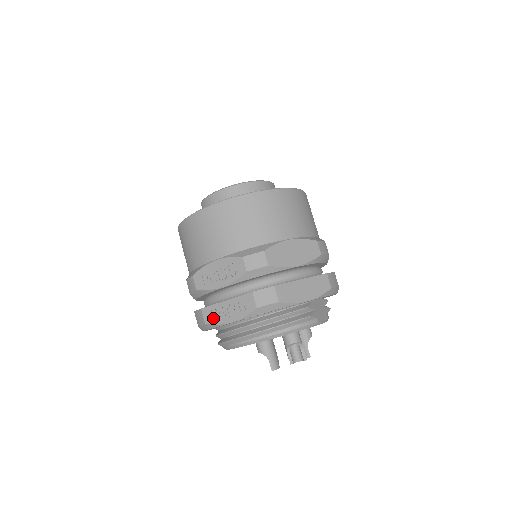
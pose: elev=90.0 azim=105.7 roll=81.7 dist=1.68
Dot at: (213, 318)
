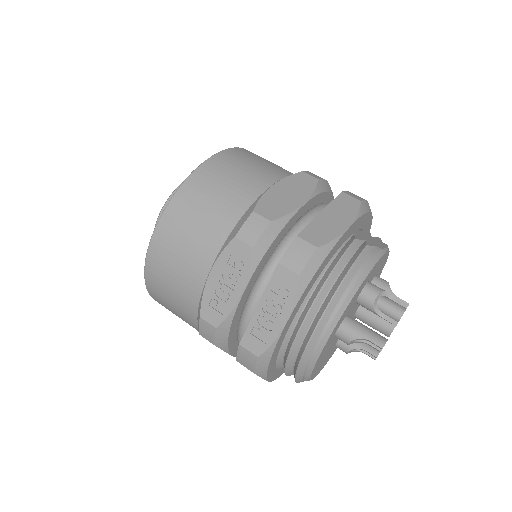
Dot at: (261, 341)
